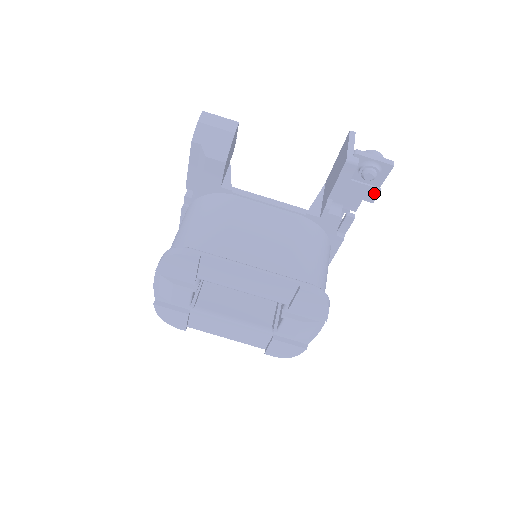
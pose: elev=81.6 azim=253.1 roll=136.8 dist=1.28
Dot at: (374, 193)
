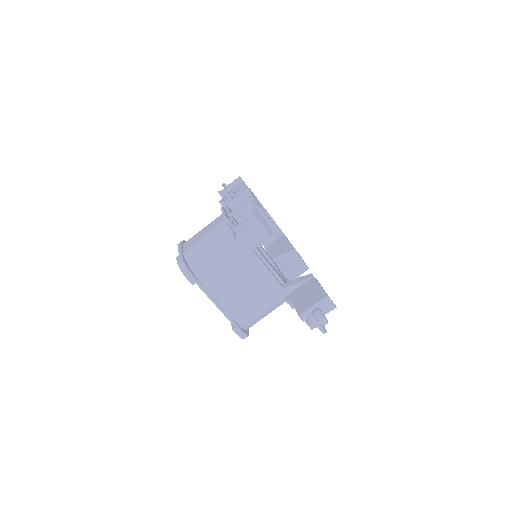
Dot at: occluded
